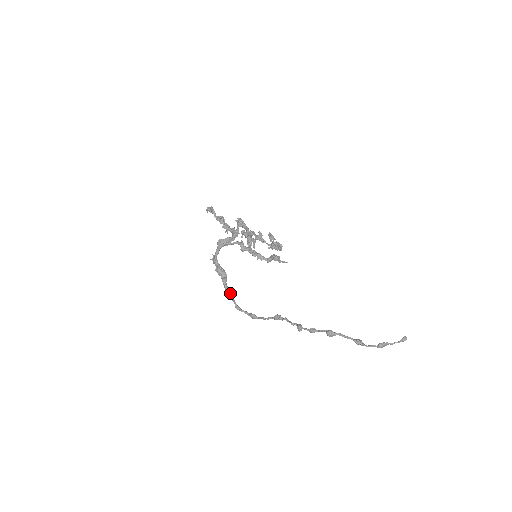
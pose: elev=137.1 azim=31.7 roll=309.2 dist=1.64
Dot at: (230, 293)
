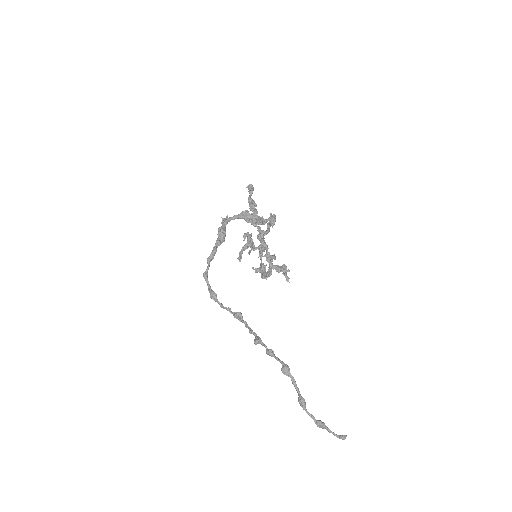
Dot at: (213, 257)
